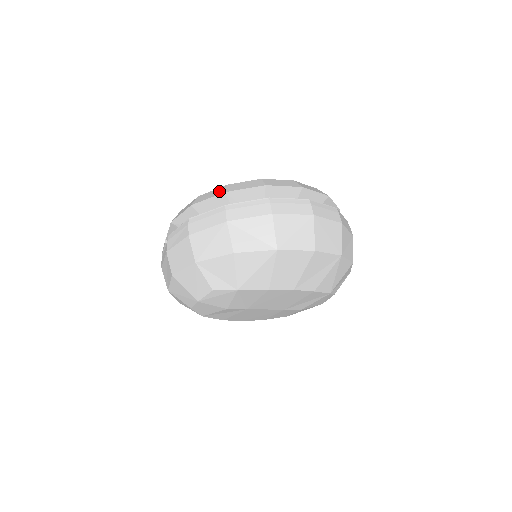
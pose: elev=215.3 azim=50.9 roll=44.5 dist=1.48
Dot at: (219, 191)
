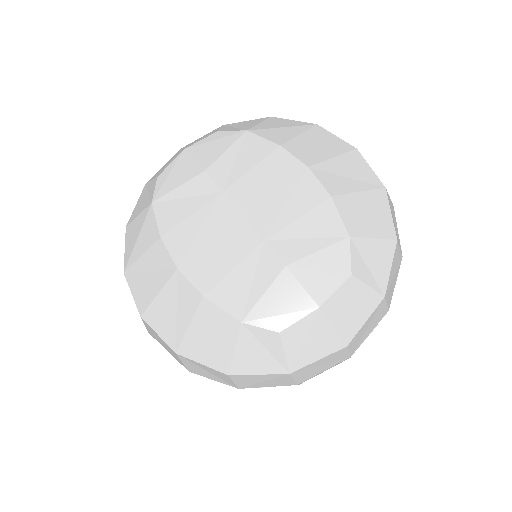
Dot at: occluded
